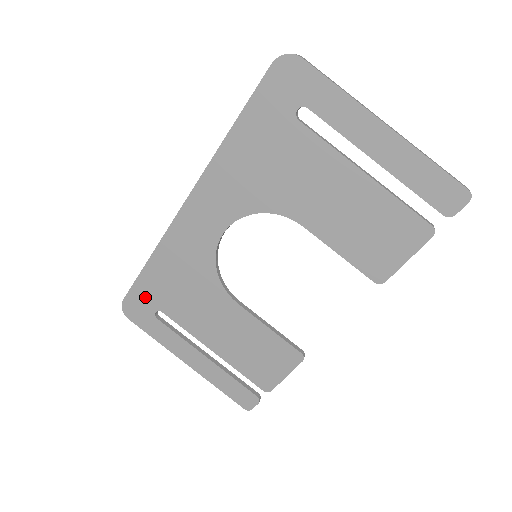
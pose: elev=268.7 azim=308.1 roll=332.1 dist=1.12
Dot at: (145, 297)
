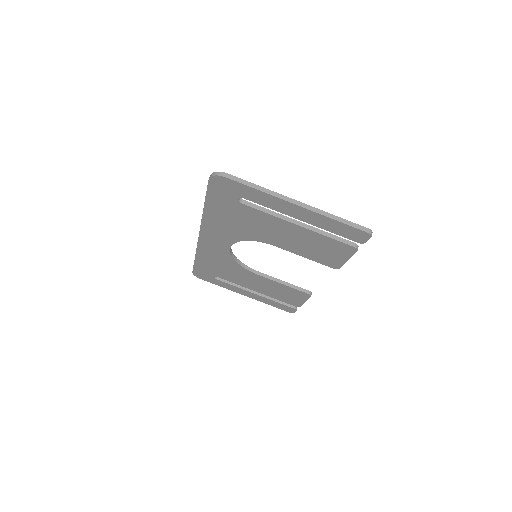
Dot at: (204, 271)
